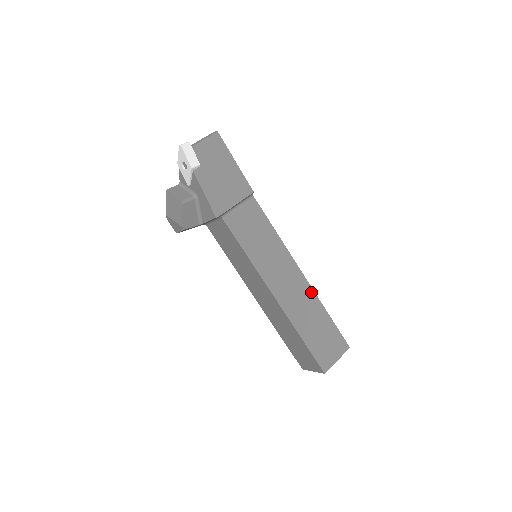
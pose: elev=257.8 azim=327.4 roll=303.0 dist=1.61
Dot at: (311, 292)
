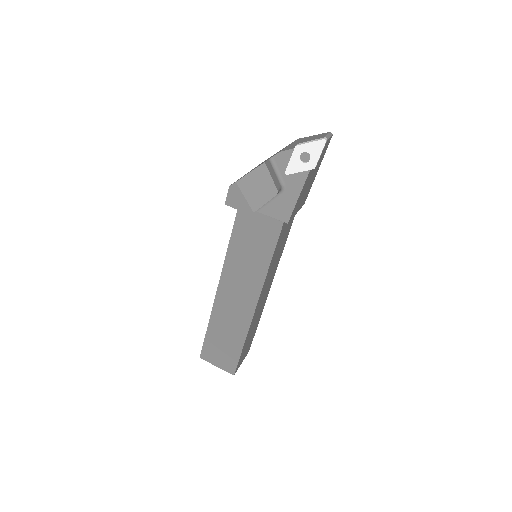
Dot at: occluded
